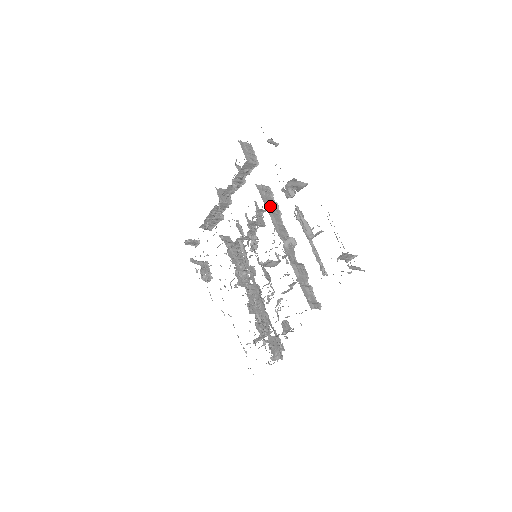
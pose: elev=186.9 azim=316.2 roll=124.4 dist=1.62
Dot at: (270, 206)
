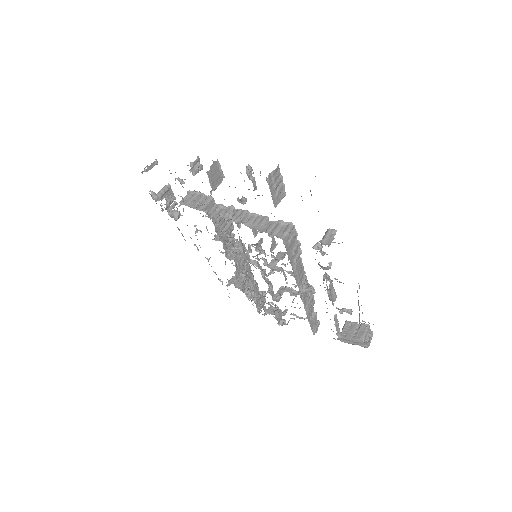
Dot at: (293, 255)
